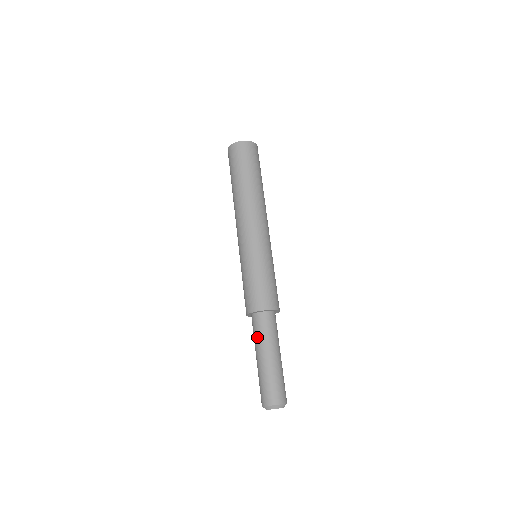
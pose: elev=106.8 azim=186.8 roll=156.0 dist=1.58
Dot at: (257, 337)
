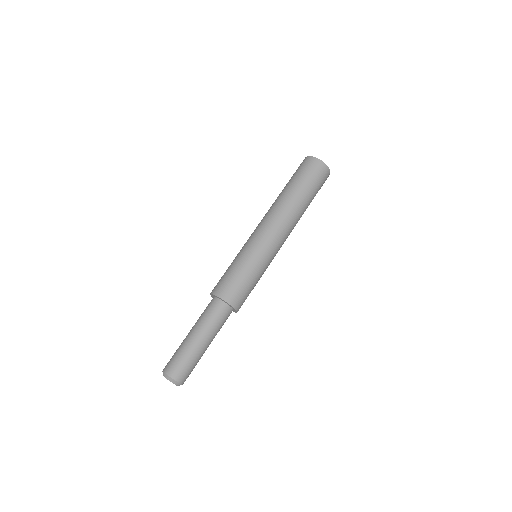
Dot at: (201, 316)
